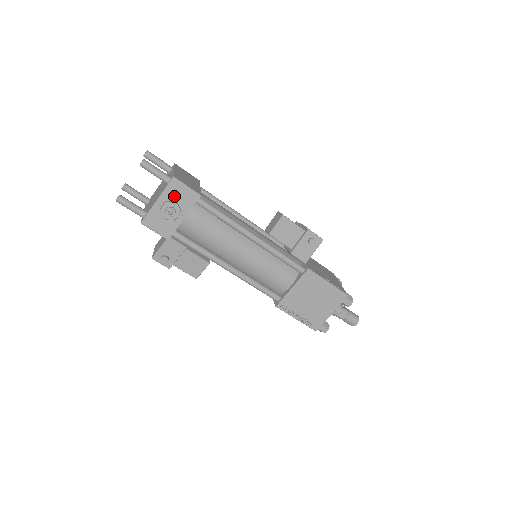
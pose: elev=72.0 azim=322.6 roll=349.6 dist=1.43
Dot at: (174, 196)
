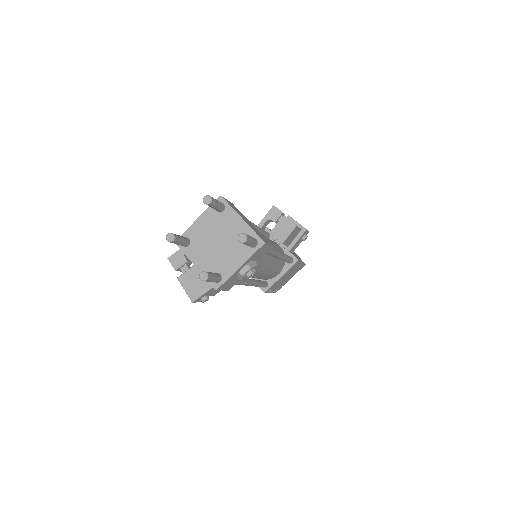
Dot at: (255, 257)
